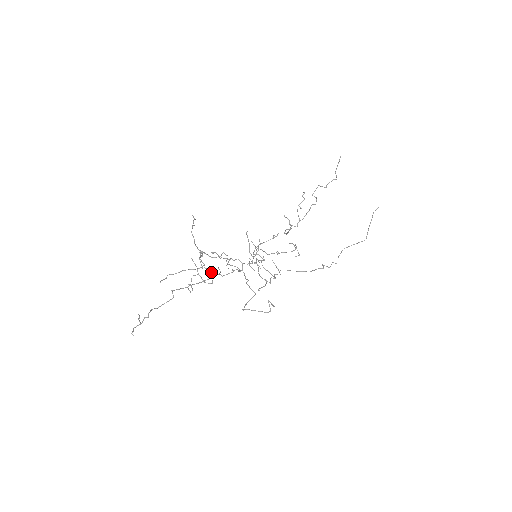
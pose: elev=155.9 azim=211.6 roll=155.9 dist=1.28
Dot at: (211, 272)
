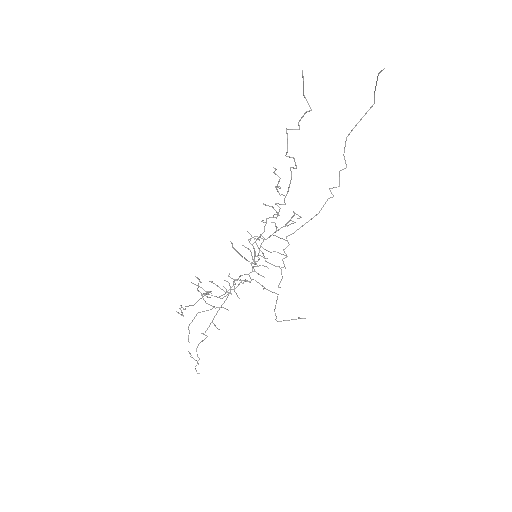
Dot at: occluded
